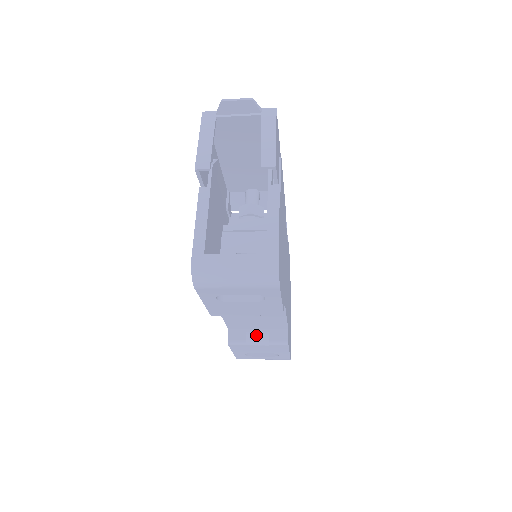
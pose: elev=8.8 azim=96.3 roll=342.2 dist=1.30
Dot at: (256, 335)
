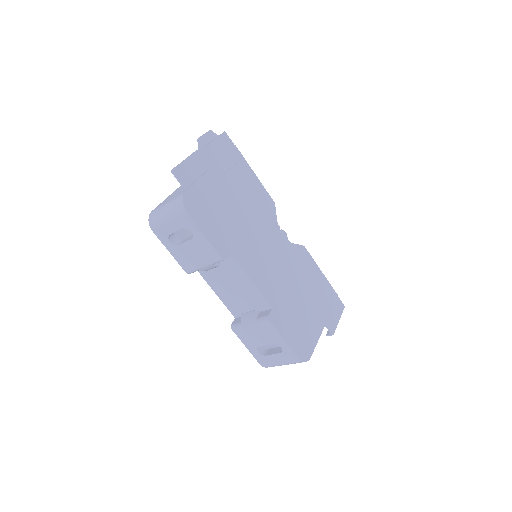
Dot at: (247, 315)
